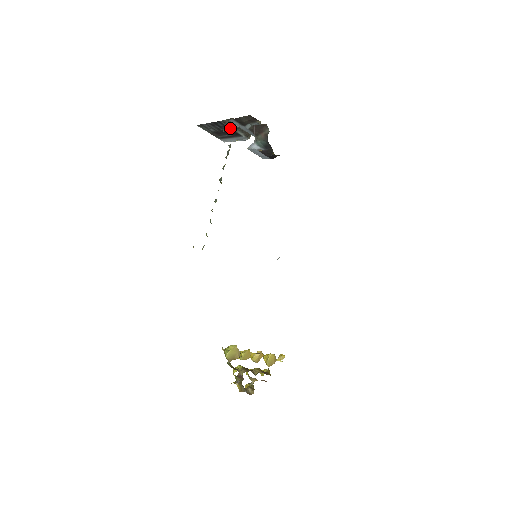
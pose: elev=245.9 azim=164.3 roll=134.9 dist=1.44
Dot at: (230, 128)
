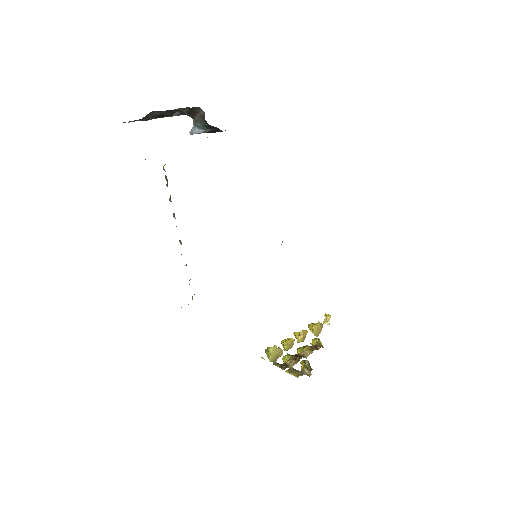
Dot at: occluded
